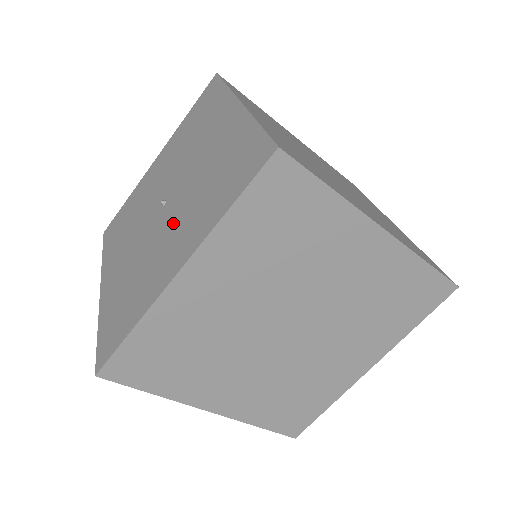
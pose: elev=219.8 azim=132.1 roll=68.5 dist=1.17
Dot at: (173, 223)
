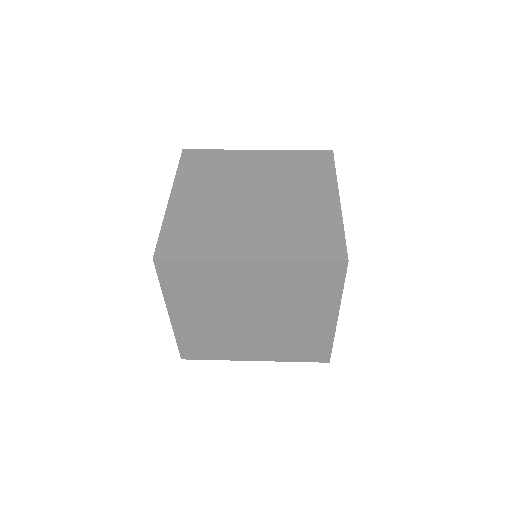
Dot at: occluded
